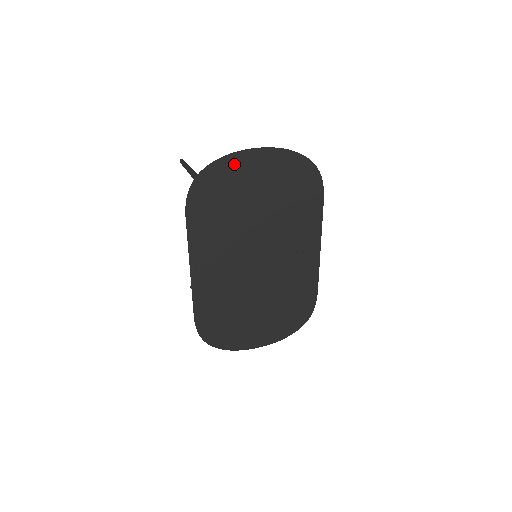
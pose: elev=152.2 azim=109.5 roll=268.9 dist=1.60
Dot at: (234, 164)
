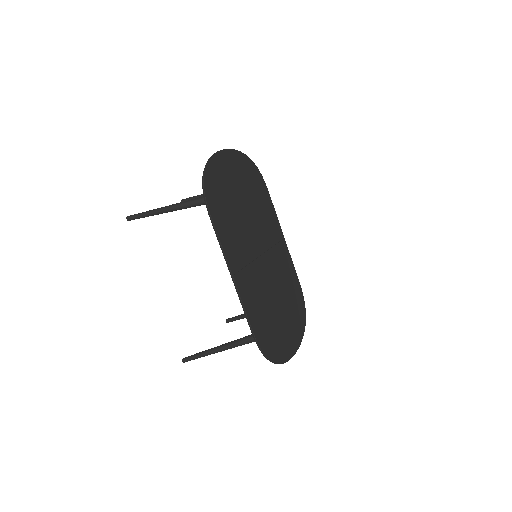
Dot at: (219, 163)
